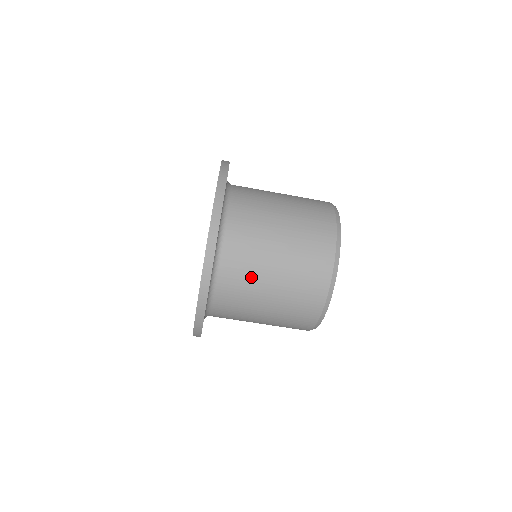
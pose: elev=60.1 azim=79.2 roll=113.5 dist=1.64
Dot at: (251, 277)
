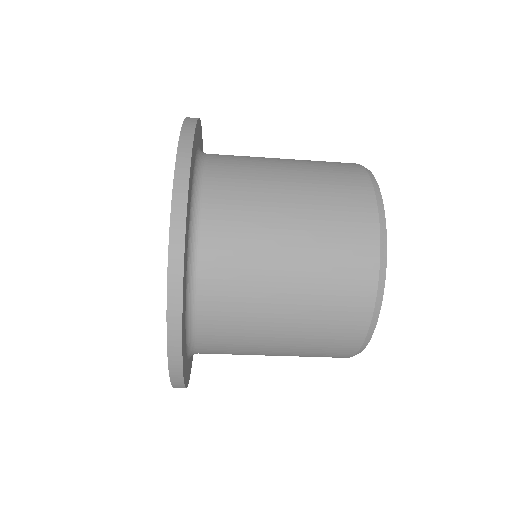
Dot at: (253, 244)
